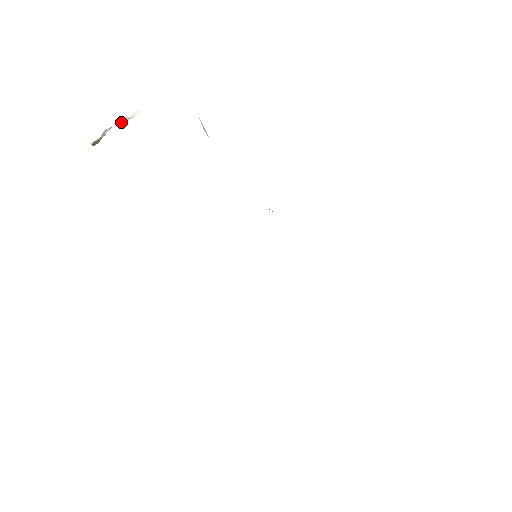
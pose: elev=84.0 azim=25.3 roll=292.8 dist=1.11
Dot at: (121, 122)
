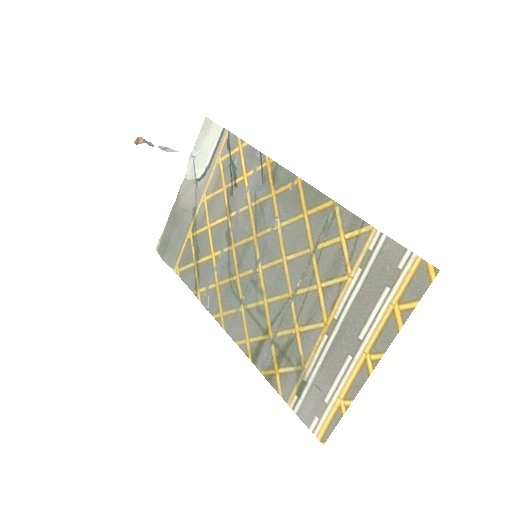
Dot at: (164, 148)
